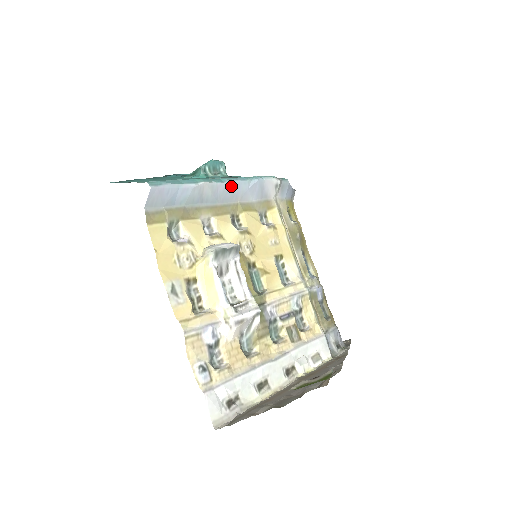
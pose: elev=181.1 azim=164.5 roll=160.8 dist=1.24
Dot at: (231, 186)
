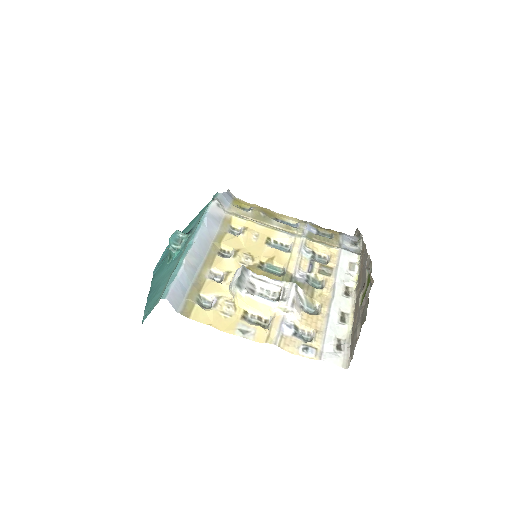
Dot at: (198, 240)
